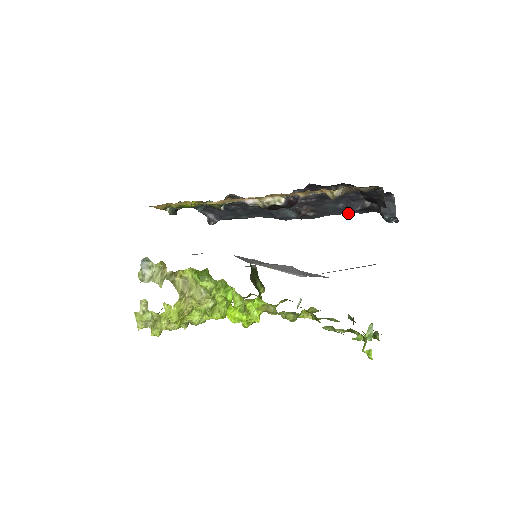
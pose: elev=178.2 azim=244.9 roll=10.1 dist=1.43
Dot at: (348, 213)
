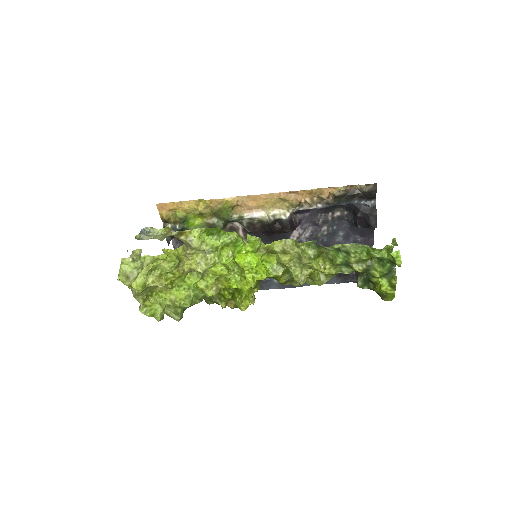
Dot at: (327, 283)
